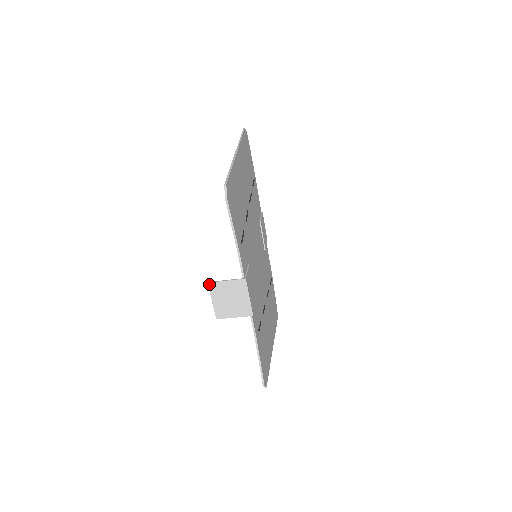
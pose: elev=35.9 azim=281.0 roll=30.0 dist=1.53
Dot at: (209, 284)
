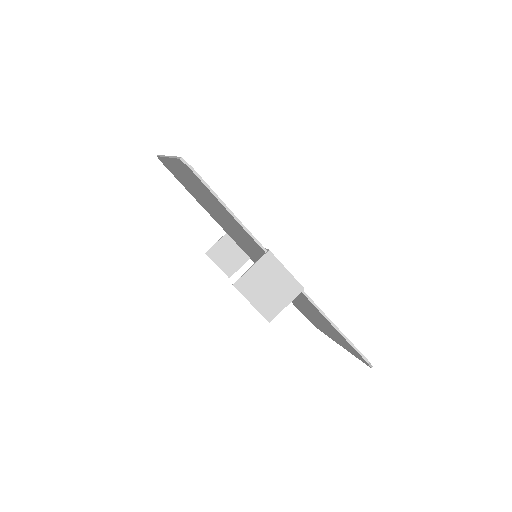
Dot at: (235, 286)
